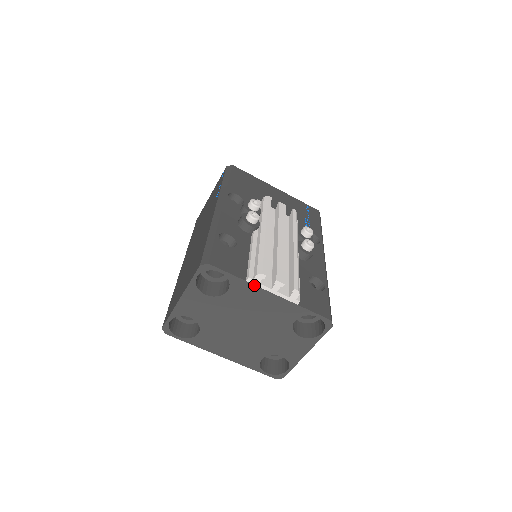
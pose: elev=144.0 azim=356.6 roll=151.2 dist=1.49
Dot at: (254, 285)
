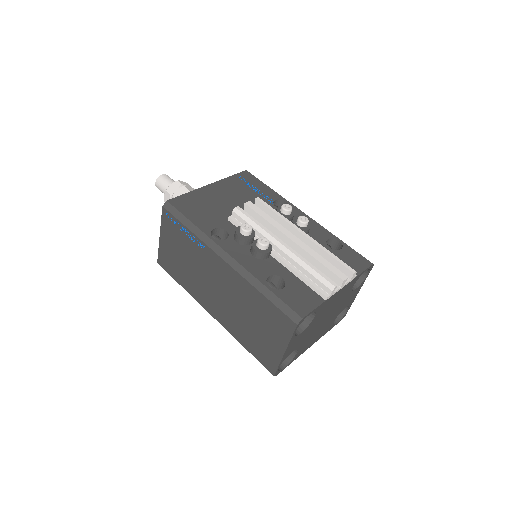
Dot at: (330, 297)
